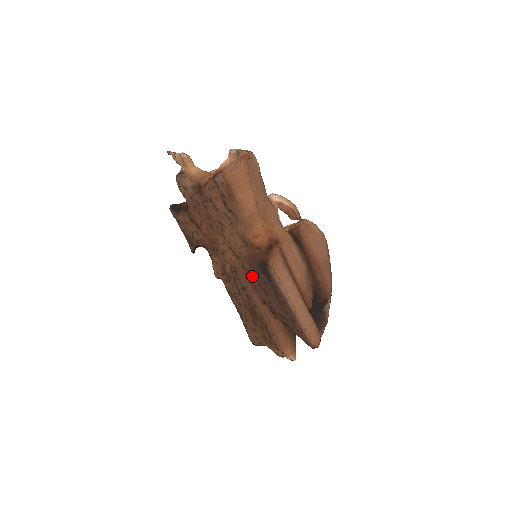
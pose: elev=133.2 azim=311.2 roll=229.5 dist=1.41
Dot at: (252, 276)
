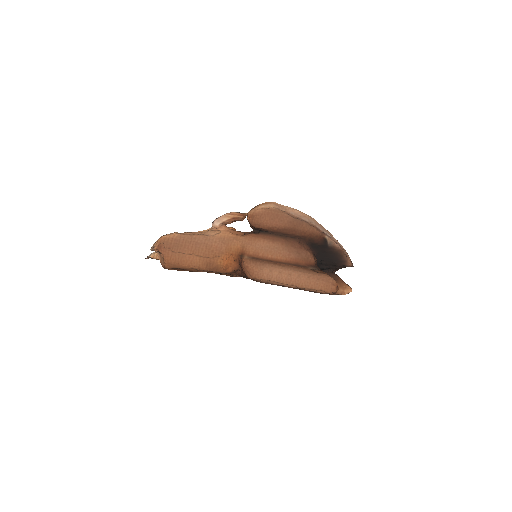
Dot at: occluded
